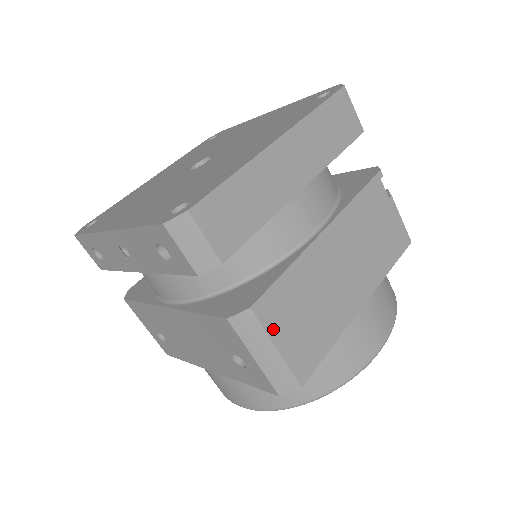
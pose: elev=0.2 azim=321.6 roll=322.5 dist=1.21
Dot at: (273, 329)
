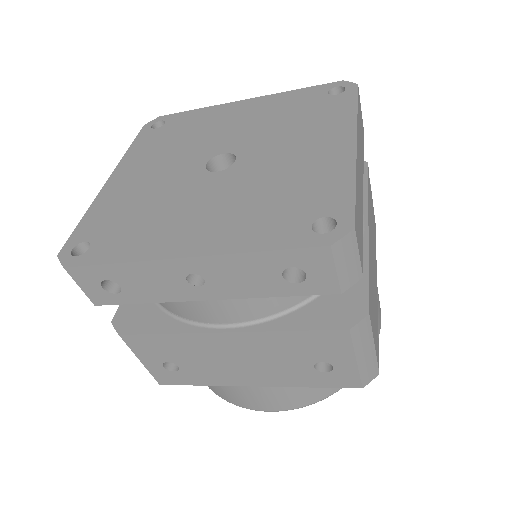
Dot at: (373, 328)
